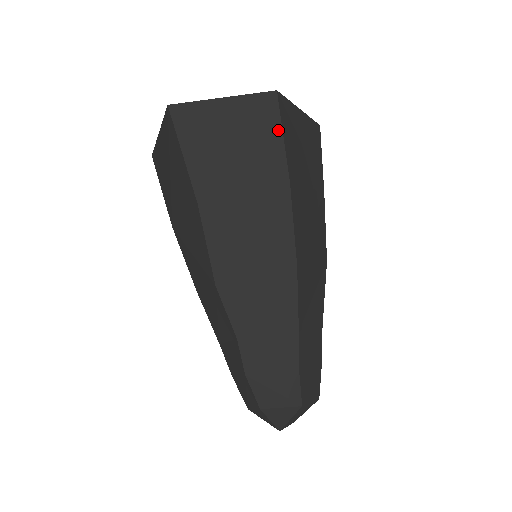
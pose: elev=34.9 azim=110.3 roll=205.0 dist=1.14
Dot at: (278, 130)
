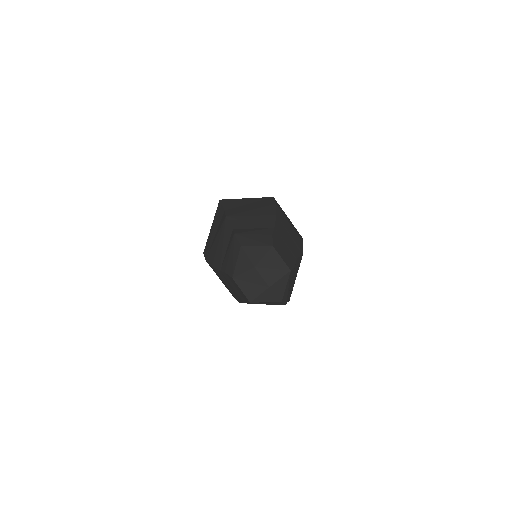
Dot at: (272, 200)
